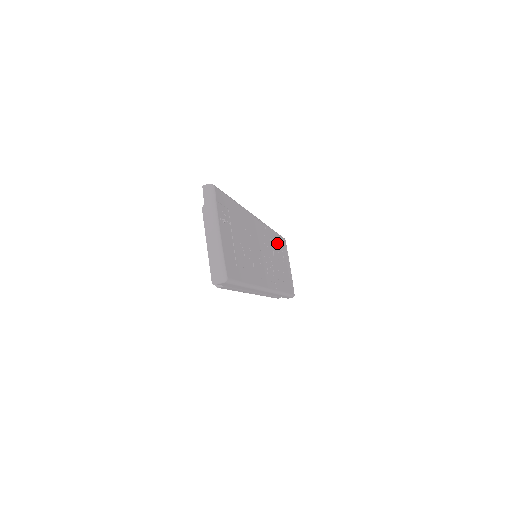
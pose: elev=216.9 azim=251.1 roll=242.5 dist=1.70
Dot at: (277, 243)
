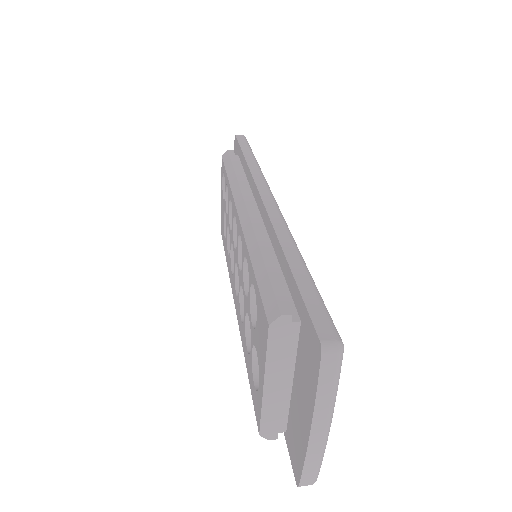
Dot at: occluded
